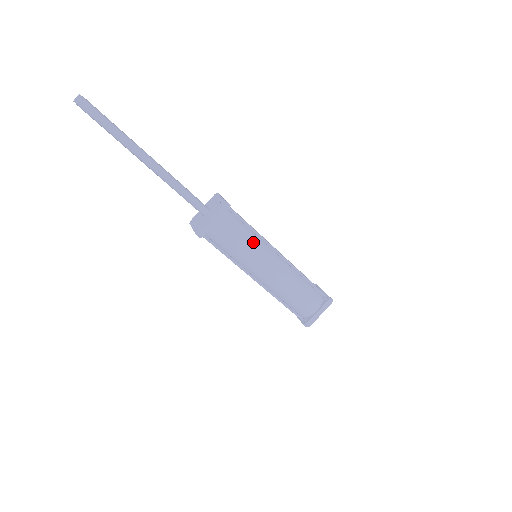
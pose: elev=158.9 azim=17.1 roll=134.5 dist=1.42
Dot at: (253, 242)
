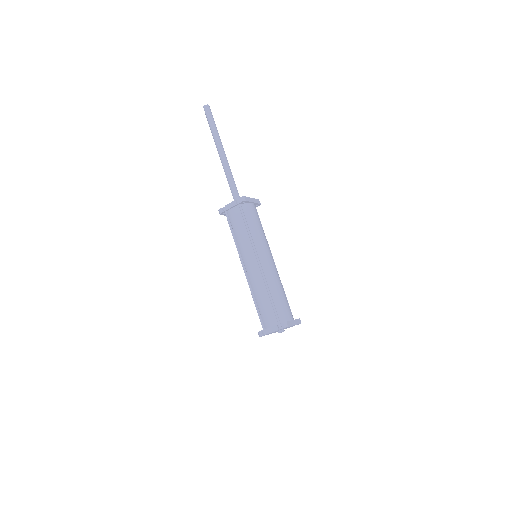
Dot at: (265, 236)
